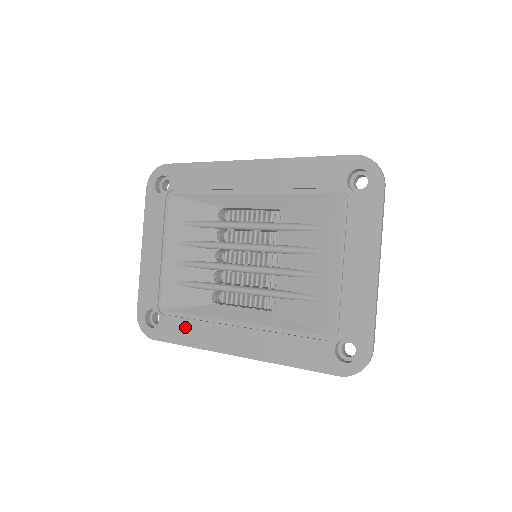
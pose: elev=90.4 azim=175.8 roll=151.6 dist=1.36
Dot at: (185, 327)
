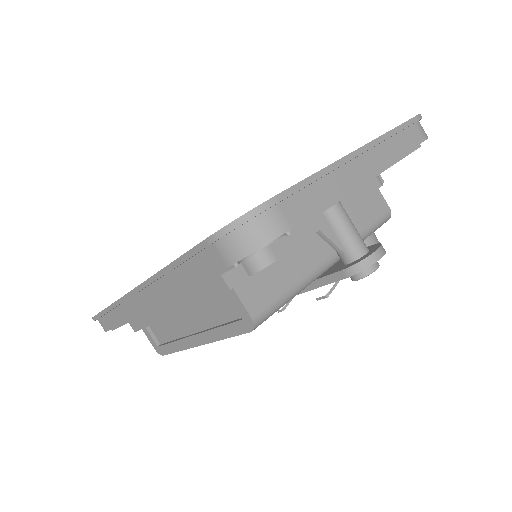
Dot at: occluded
